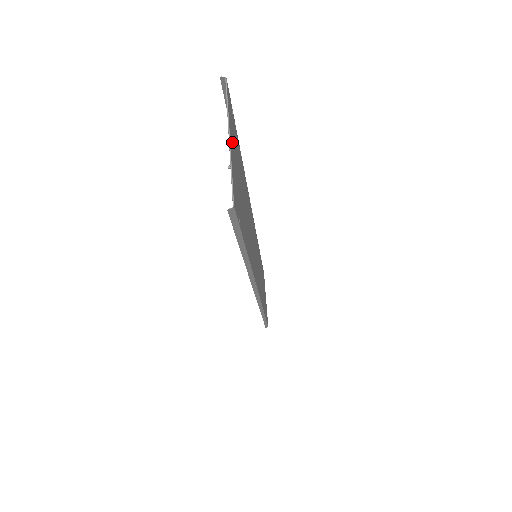
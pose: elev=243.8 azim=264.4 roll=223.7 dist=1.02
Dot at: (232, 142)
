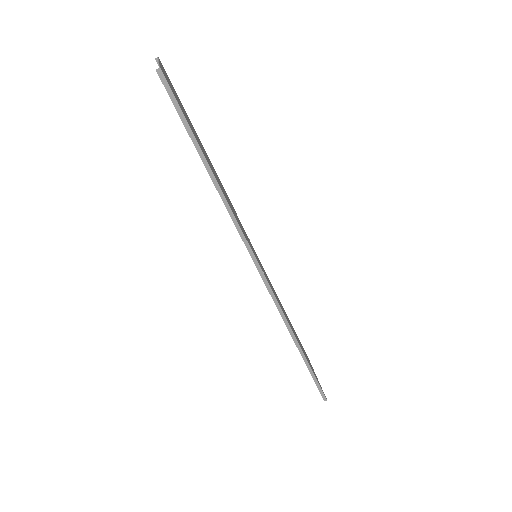
Dot at: (166, 76)
